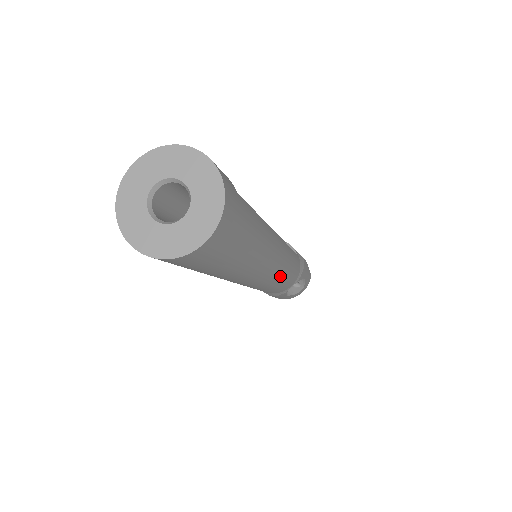
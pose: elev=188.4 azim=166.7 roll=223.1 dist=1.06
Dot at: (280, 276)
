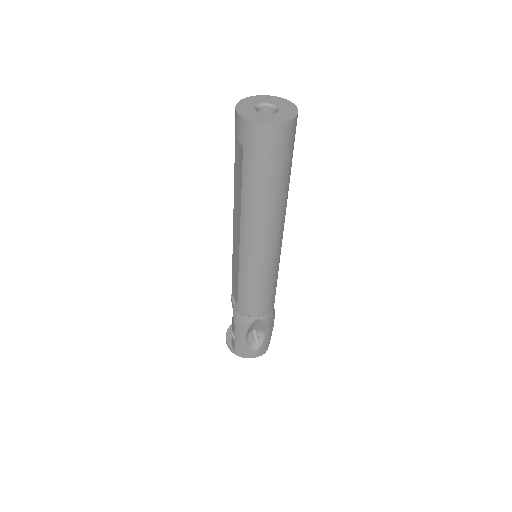
Dot at: (265, 273)
